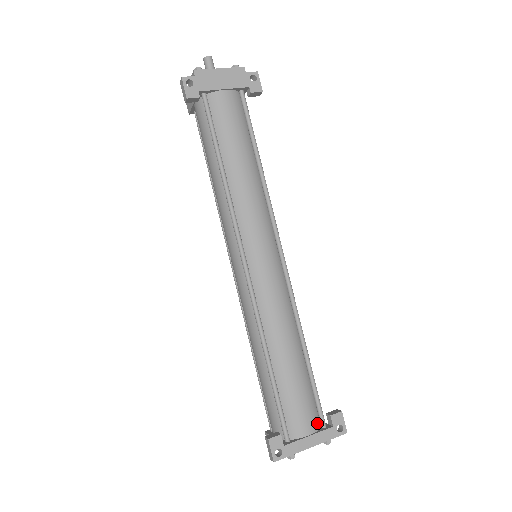
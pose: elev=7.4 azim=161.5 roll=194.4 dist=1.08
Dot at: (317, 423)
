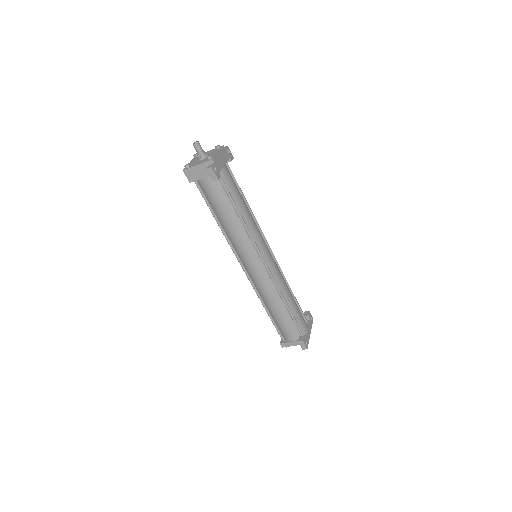
Dot at: (306, 322)
